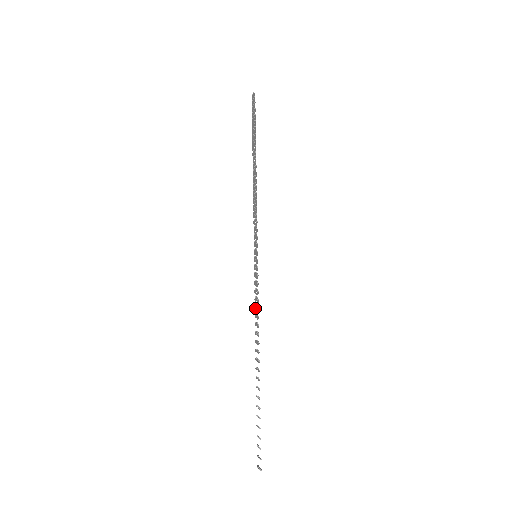
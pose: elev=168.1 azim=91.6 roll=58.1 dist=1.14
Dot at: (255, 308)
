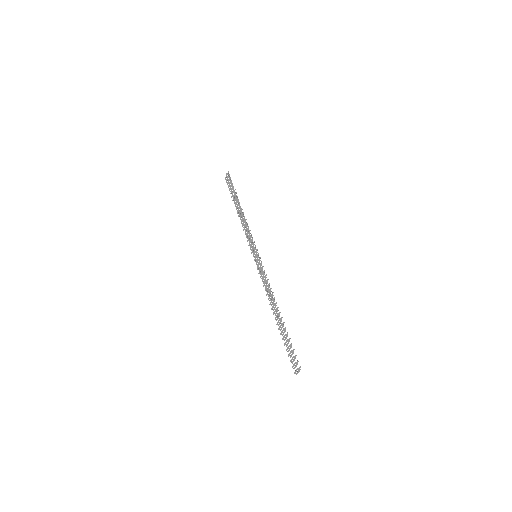
Dot at: (264, 284)
